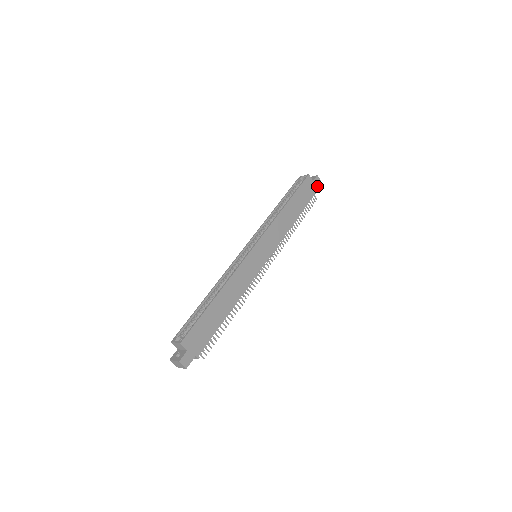
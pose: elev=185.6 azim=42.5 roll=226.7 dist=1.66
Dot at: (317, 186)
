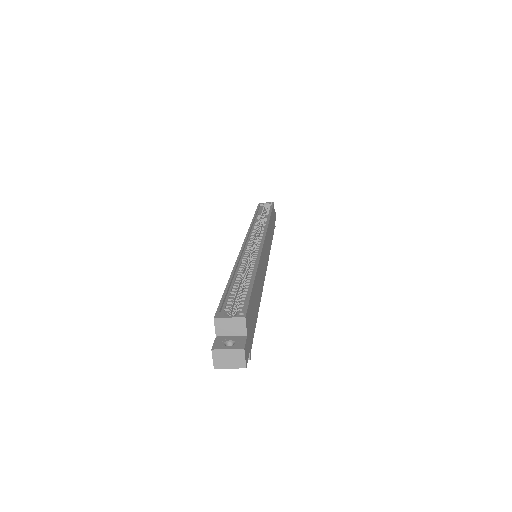
Dot at: (275, 220)
